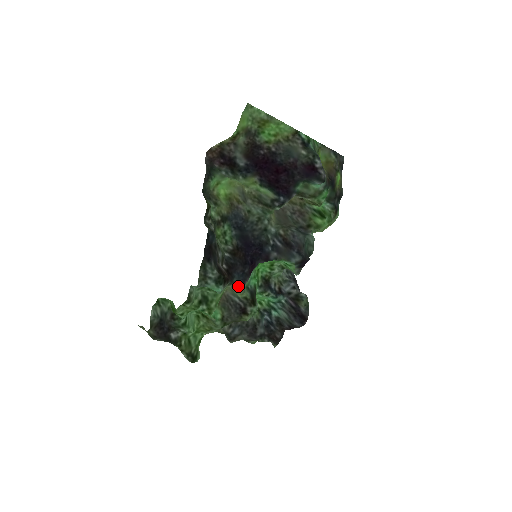
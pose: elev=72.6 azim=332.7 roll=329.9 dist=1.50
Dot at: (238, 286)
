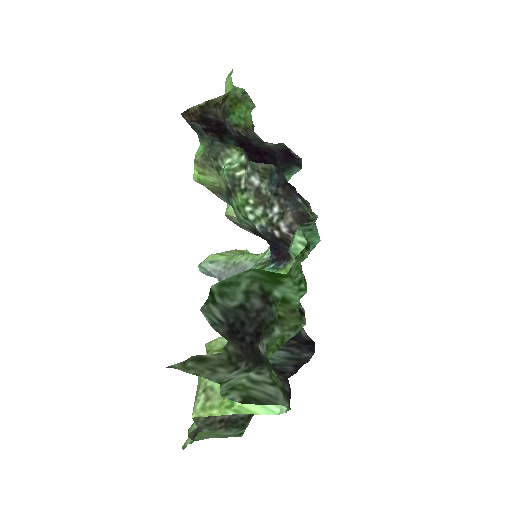
Dot at: occluded
